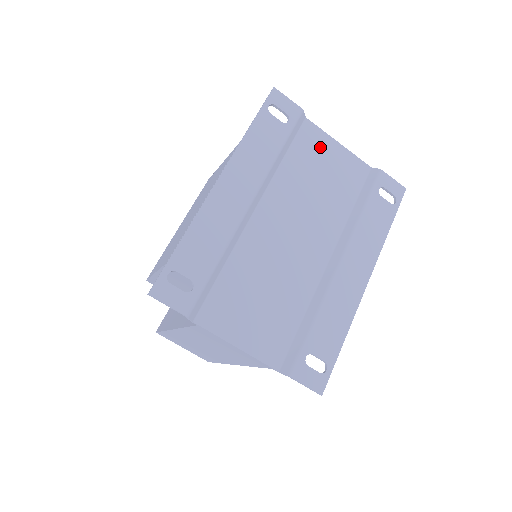
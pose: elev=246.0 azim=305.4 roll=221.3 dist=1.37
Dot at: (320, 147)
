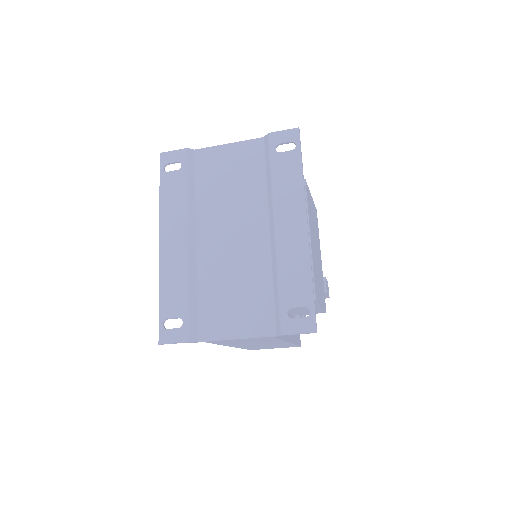
Dot at: (216, 160)
